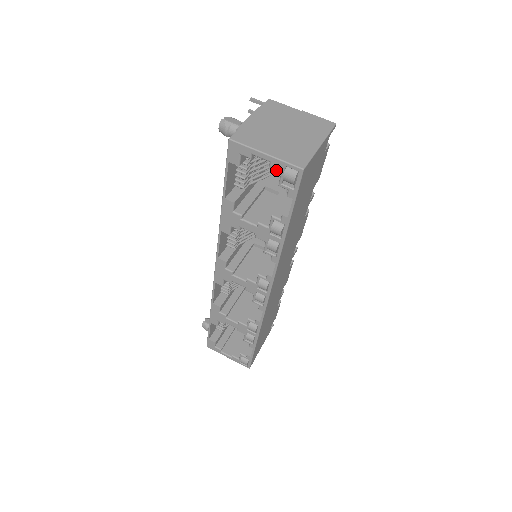
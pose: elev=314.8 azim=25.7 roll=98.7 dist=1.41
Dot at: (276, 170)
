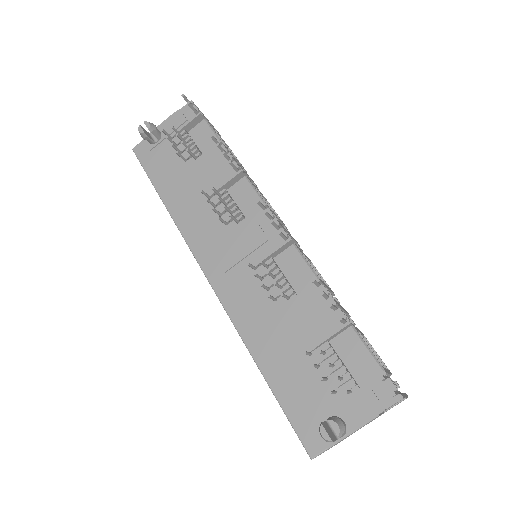
Dot at: occluded
